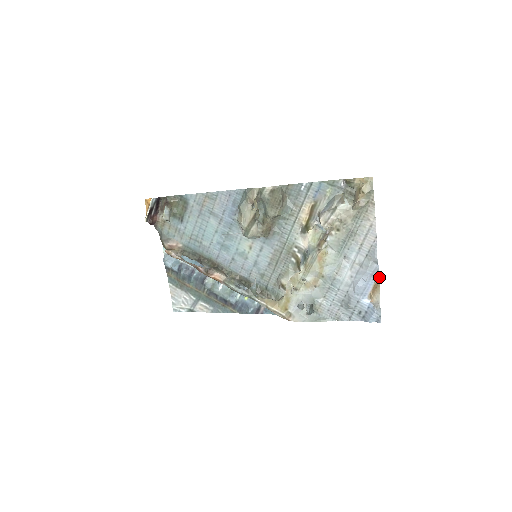
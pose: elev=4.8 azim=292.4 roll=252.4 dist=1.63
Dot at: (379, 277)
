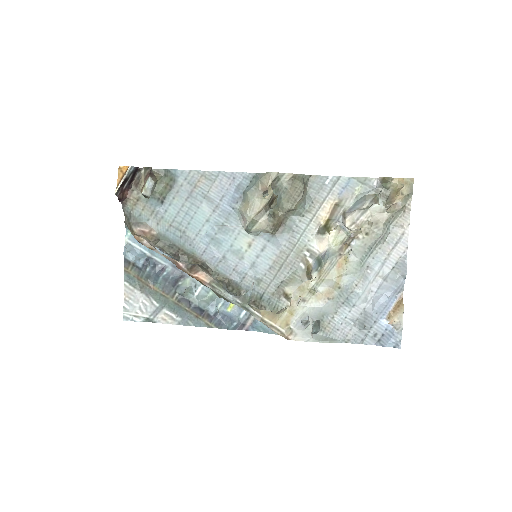
Dot at: occluded
